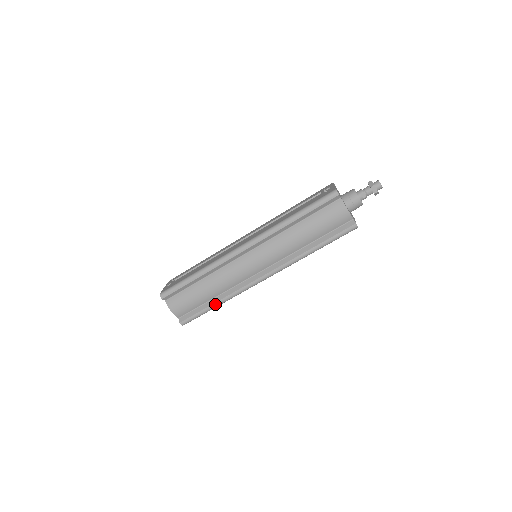
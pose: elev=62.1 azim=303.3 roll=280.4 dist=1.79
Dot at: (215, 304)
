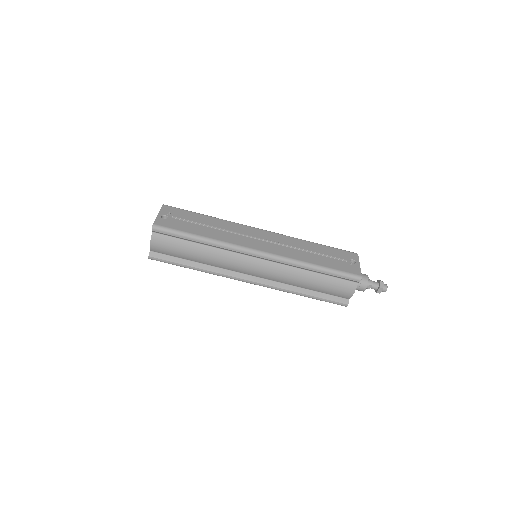
Dot at: (193, 268)
